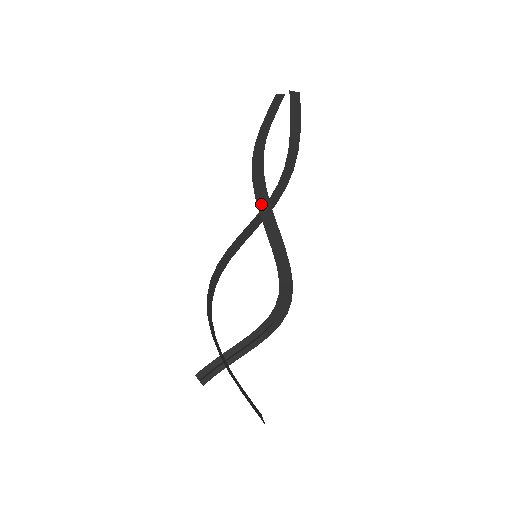
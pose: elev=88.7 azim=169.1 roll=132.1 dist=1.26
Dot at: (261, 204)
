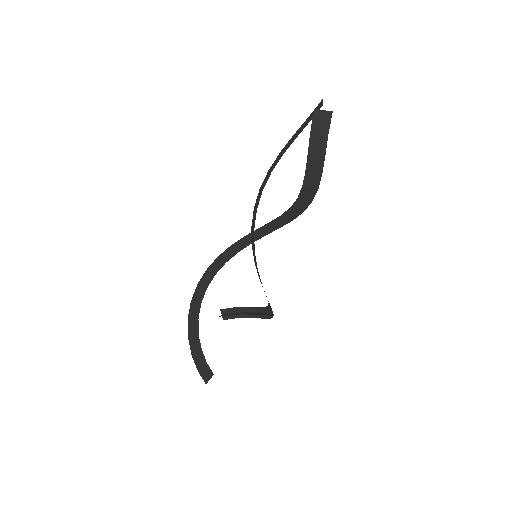
Dot at: (253, 219)
